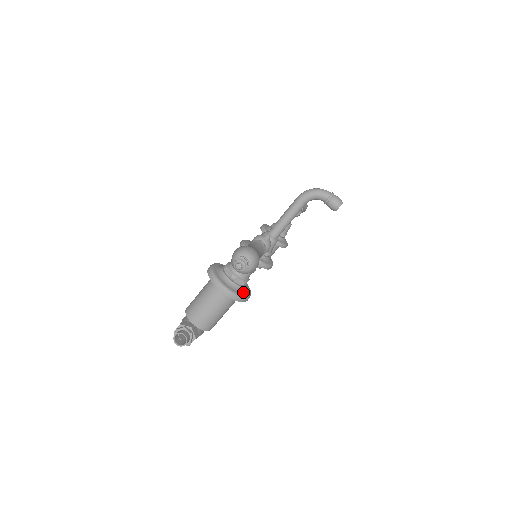
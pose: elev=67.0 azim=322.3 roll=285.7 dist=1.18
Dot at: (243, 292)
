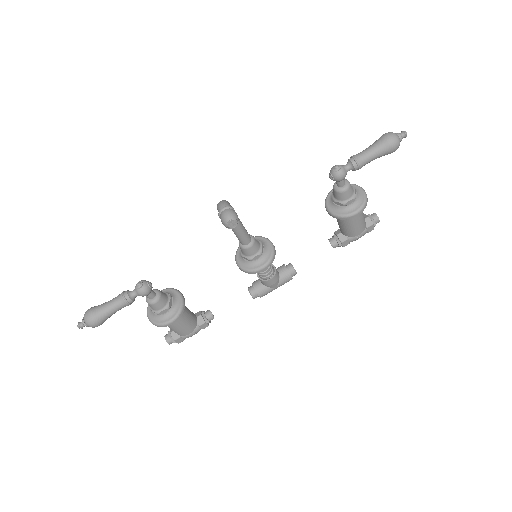
Dot at: (161, 320)
